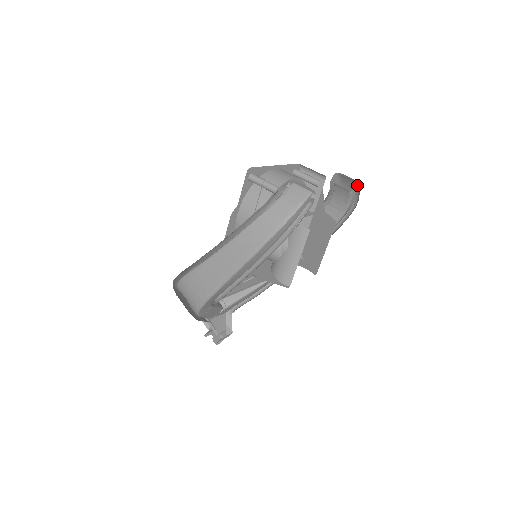
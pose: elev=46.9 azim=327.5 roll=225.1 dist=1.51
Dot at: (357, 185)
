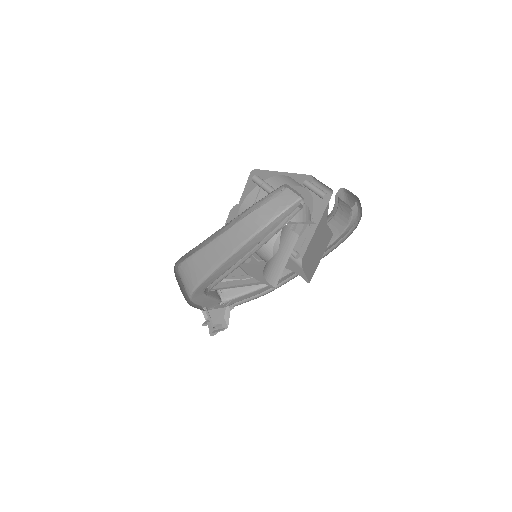
Dot at: occluded
